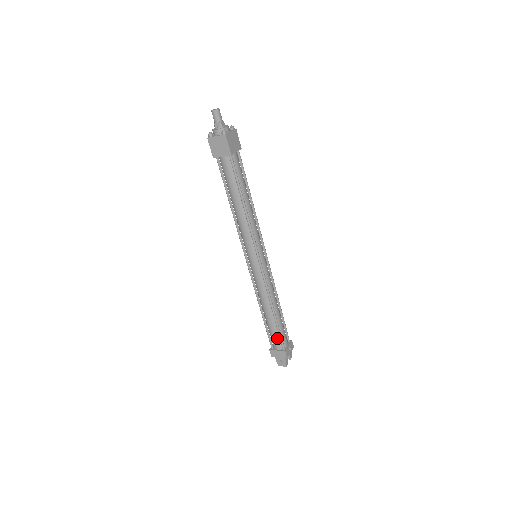
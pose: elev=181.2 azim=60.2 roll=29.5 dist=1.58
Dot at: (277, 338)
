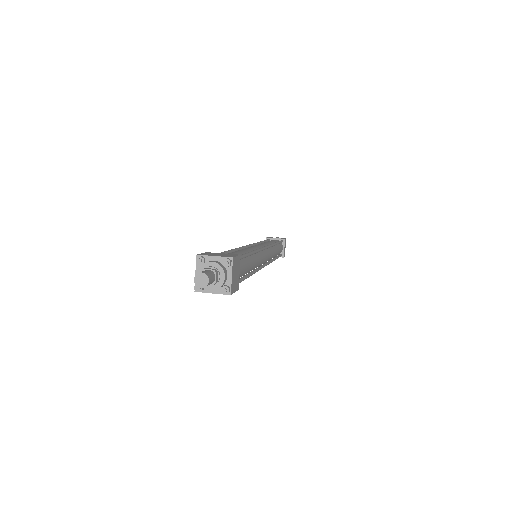
Dot at: occluded
